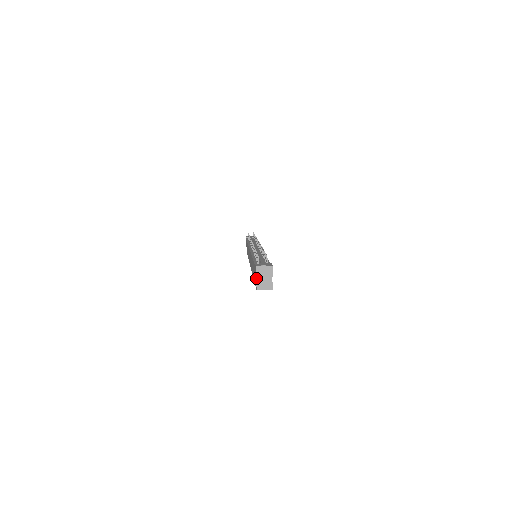
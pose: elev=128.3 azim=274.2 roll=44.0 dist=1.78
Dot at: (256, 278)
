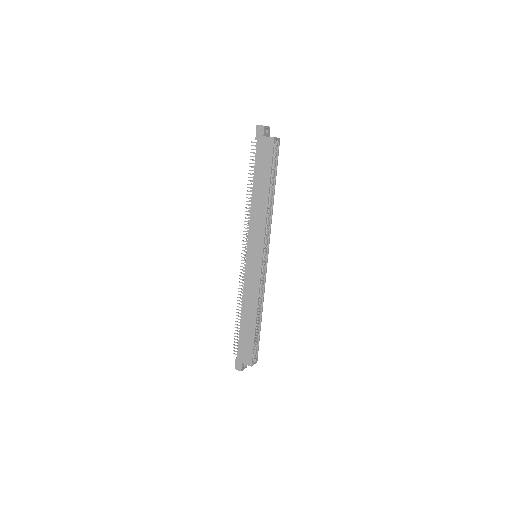
Dot at: (265, 137)
